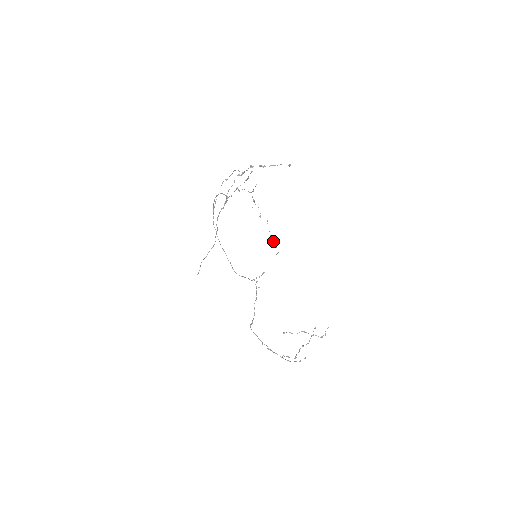
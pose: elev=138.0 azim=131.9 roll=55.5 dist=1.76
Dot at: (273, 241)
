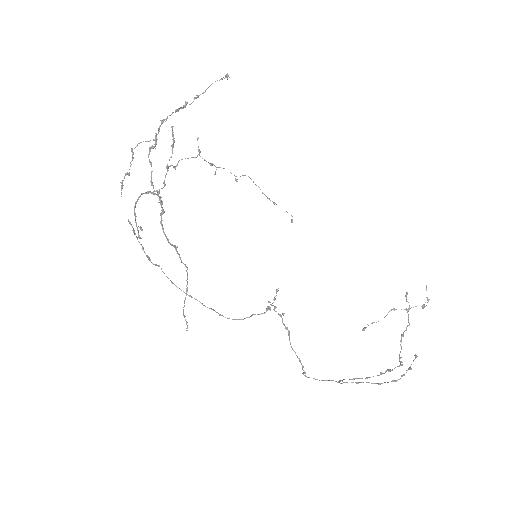
Dot at: (276, 204)
